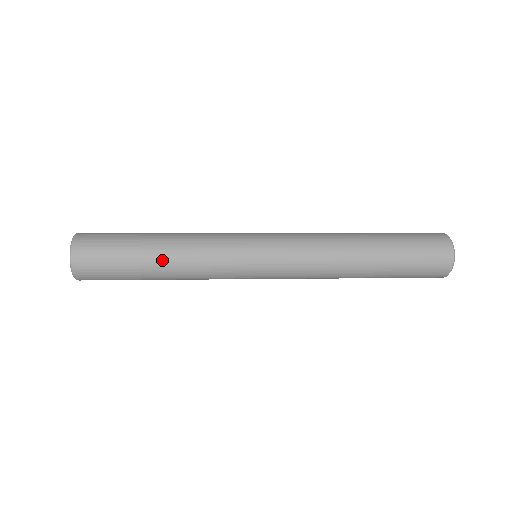
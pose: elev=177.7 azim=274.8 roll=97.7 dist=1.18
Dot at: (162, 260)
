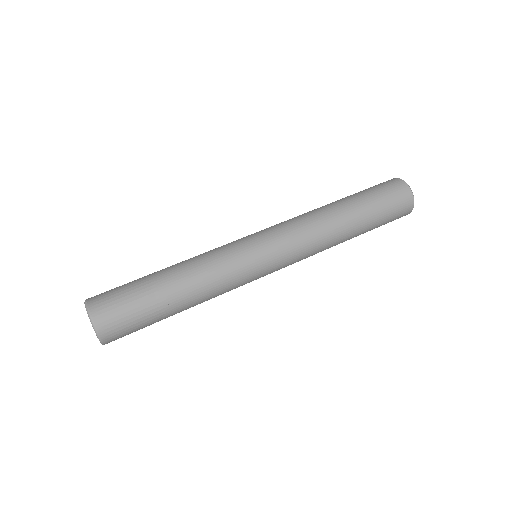
Dot at: (179, 288)
